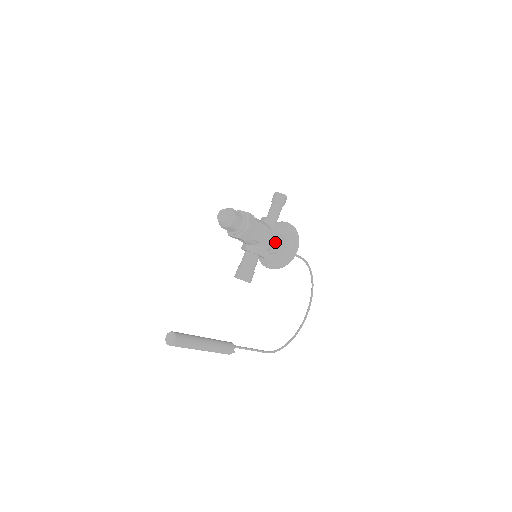
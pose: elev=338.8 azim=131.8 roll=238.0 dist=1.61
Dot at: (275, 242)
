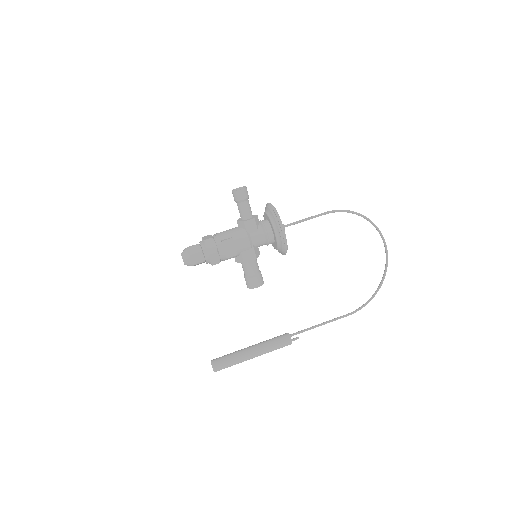
Dot at: (259, 238)
